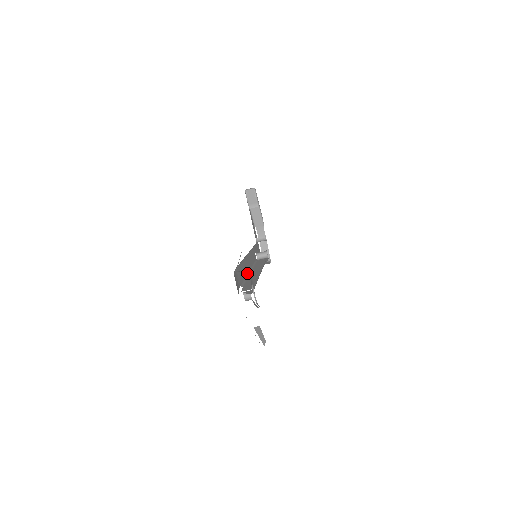
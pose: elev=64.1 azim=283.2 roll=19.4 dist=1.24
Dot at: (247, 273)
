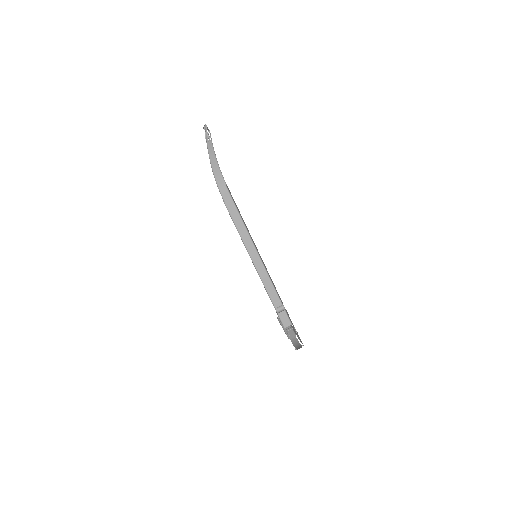
Dot at: occluded
